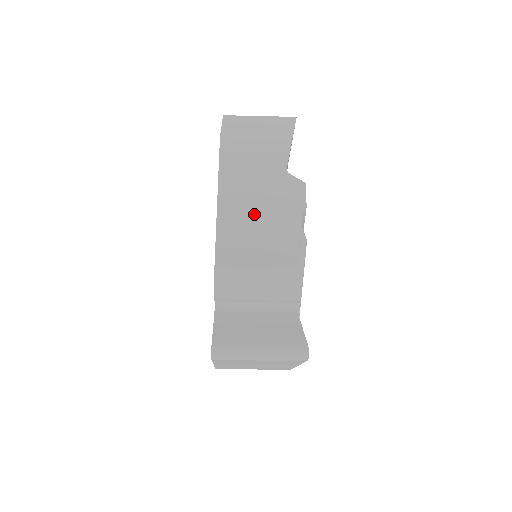
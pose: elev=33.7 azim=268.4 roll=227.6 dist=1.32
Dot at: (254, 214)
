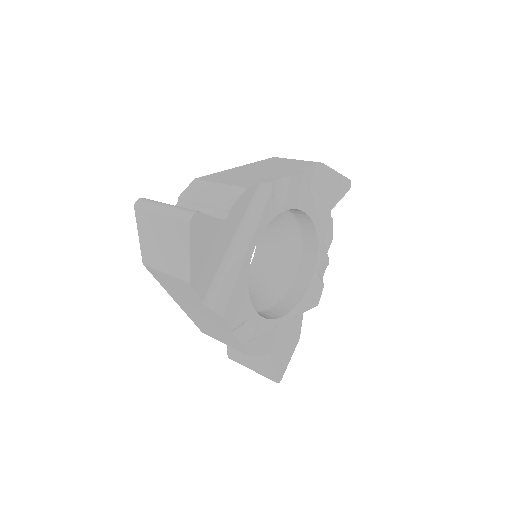
Dot at: (203, 319)
